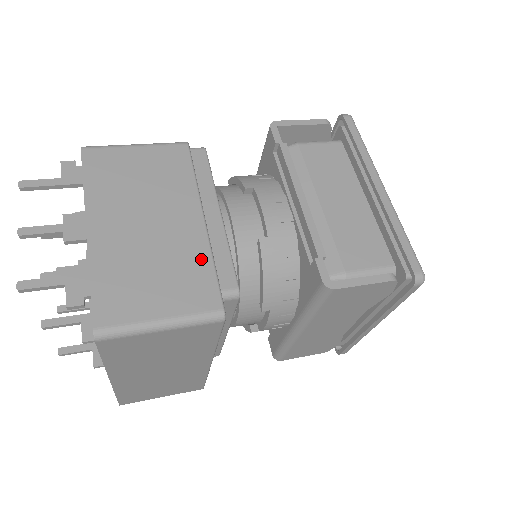
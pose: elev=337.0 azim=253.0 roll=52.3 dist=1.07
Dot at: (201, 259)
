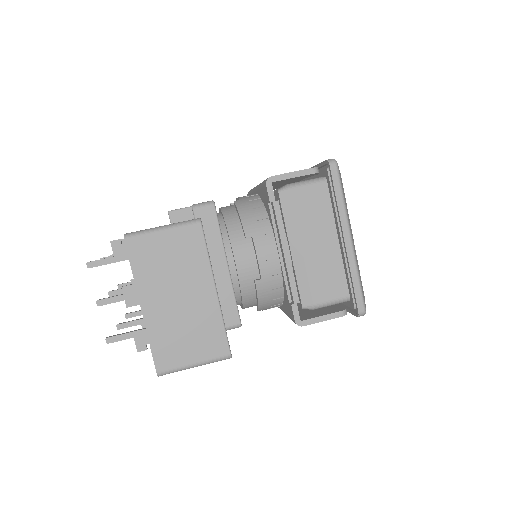
Dot at: (215, 321)
